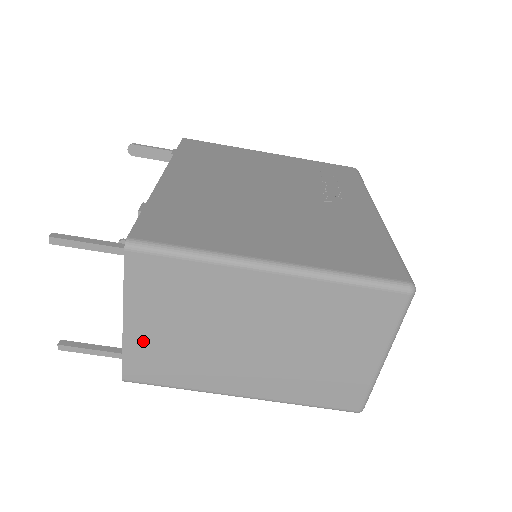
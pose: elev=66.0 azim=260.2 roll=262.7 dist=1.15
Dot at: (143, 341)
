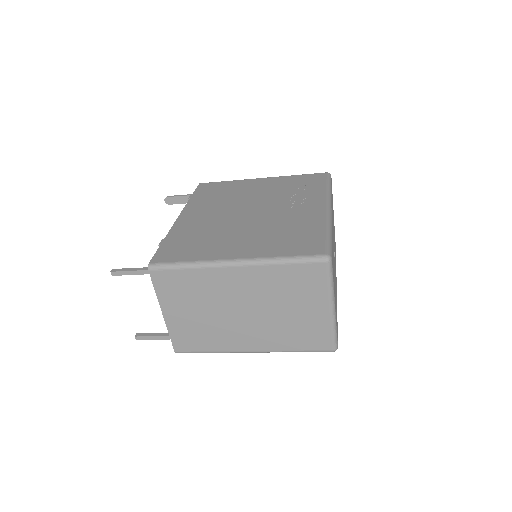
Dot at: (178, 324)
